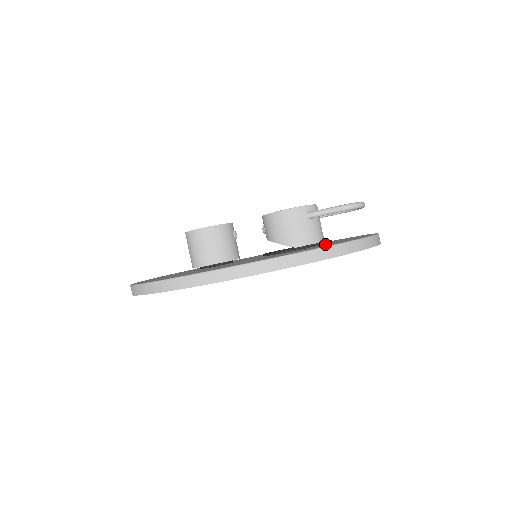
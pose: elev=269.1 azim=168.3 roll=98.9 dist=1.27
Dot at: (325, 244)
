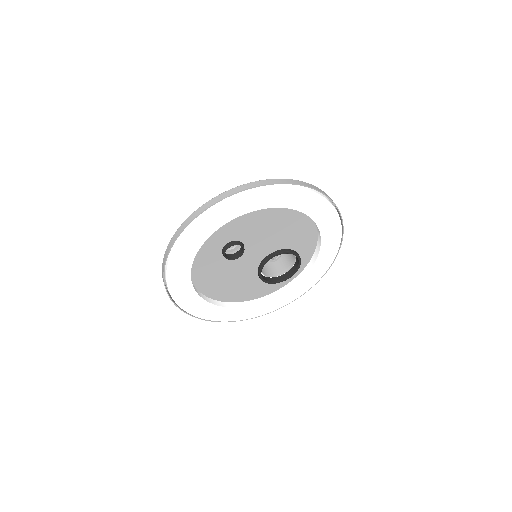
Dot at: (307, 253)
